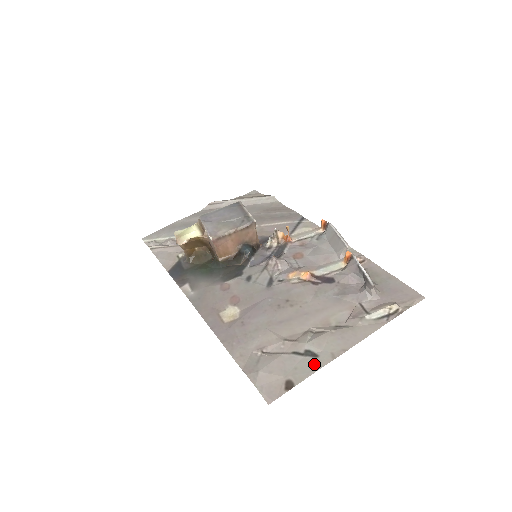
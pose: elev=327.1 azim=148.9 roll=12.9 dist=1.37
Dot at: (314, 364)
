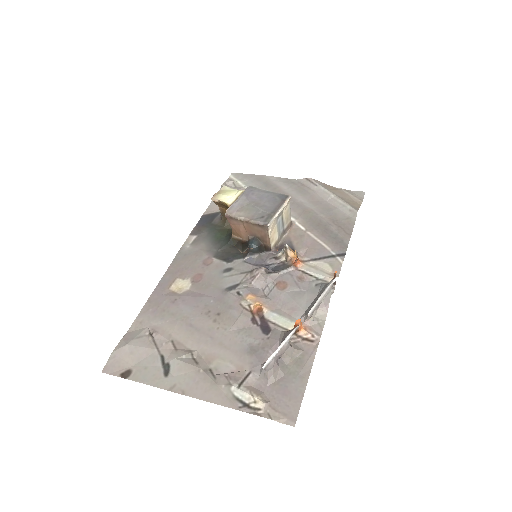
Dot at: (156, 378)
